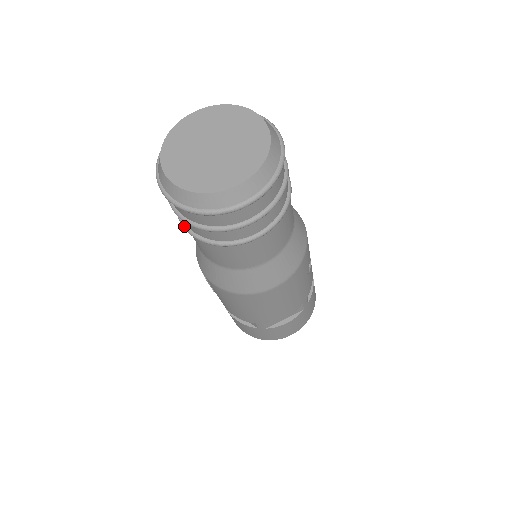
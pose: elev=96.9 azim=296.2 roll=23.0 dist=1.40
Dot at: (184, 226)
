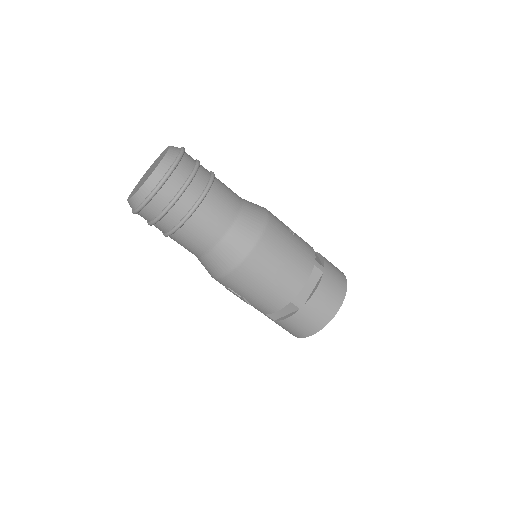
Dot at: (167, 234)
